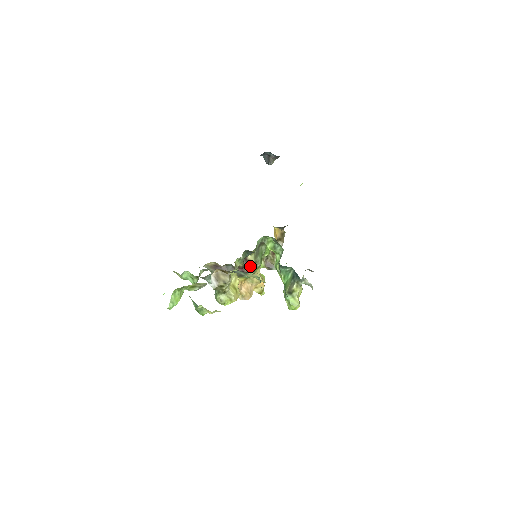
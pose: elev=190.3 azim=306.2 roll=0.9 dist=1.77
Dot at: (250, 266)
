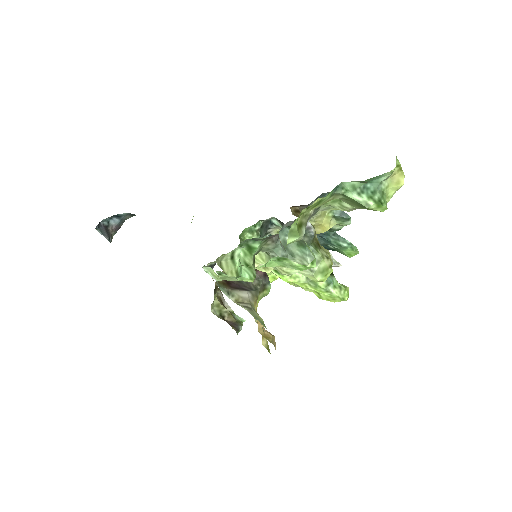
Dot at: occluded
